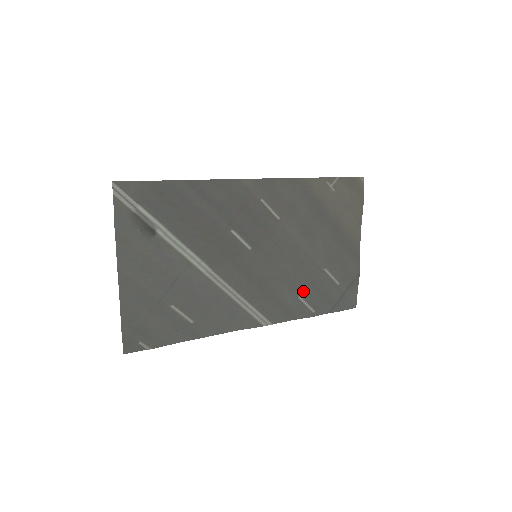
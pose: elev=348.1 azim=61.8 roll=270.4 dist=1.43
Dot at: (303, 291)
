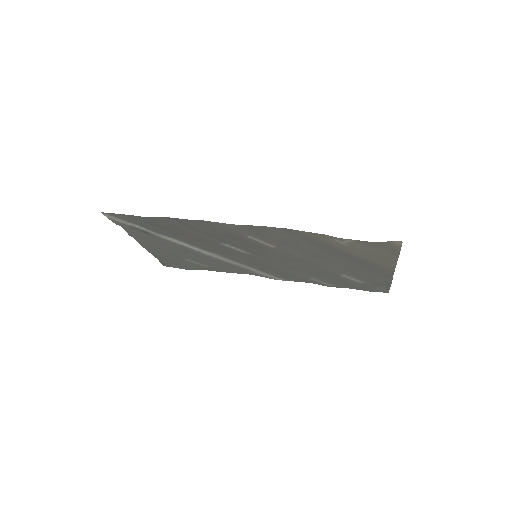
Dot at: (316, 276)
